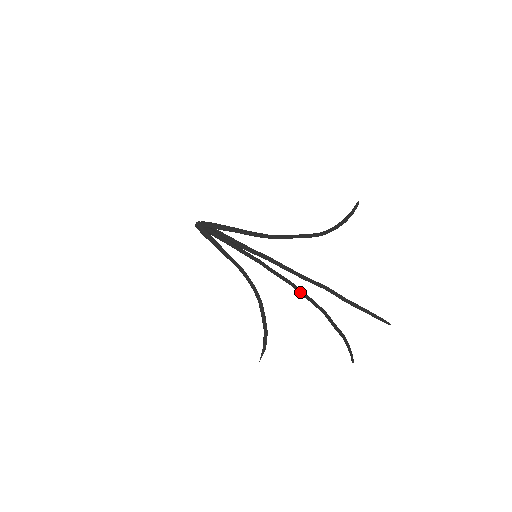
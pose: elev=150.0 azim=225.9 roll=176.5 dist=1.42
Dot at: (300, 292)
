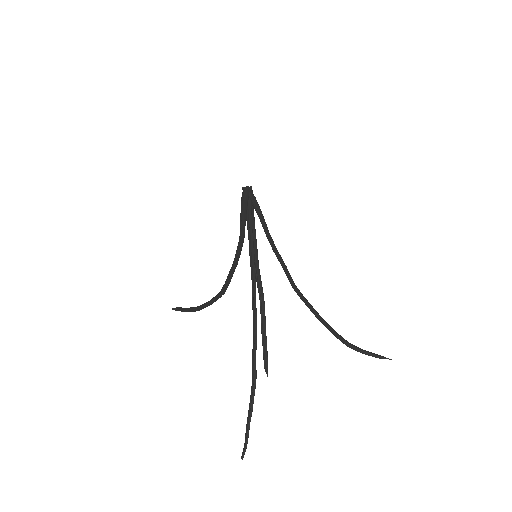
Dot at: (253, 335)
